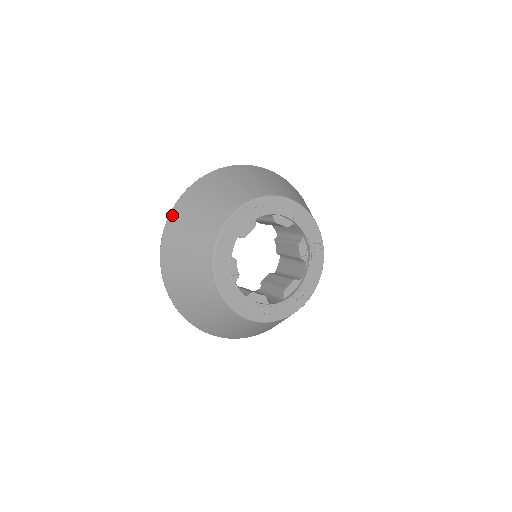
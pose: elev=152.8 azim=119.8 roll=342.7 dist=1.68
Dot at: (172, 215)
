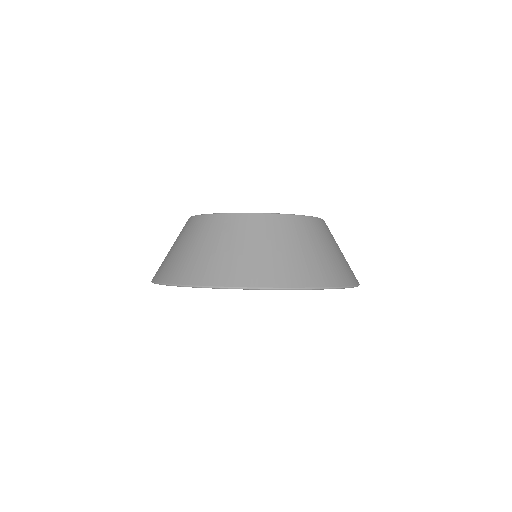
Dot at: occluded
